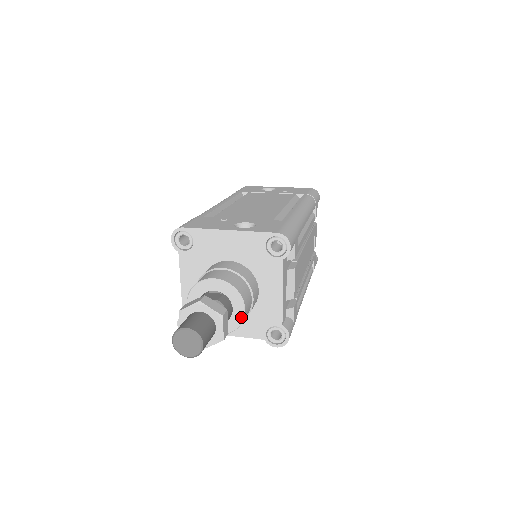
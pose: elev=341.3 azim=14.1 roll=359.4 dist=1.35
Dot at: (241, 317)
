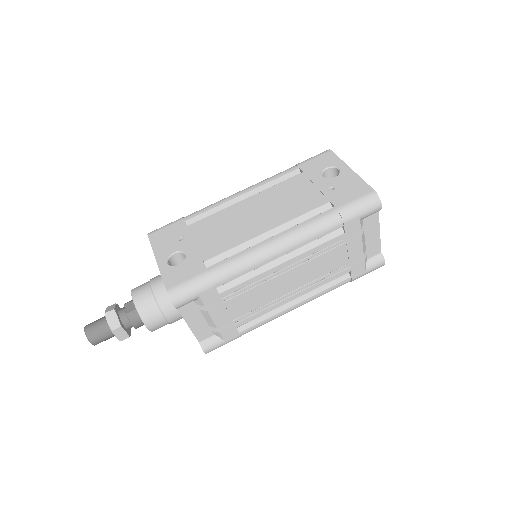
Dot at: (148, 329)
